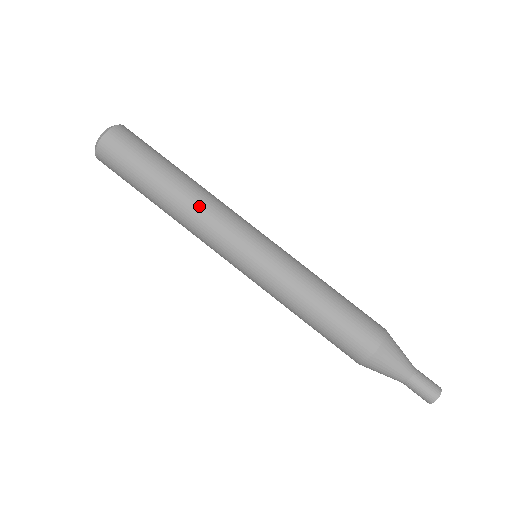
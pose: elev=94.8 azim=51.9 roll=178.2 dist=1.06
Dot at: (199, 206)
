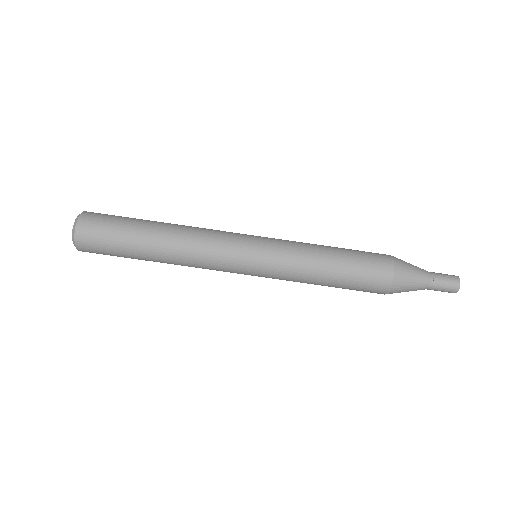
Dot at: (187, 254)
